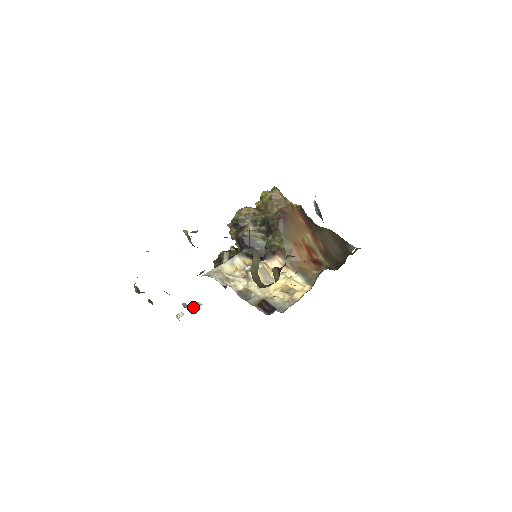
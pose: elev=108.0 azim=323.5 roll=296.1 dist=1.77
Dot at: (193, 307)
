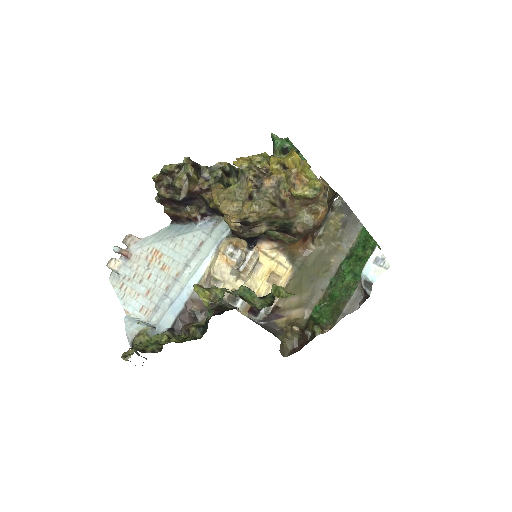
Dot at: occluded
